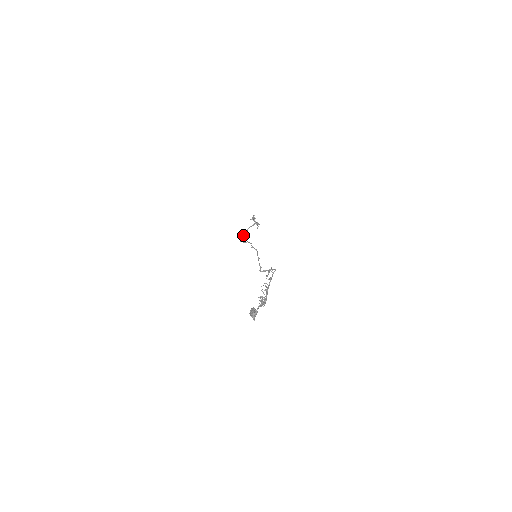
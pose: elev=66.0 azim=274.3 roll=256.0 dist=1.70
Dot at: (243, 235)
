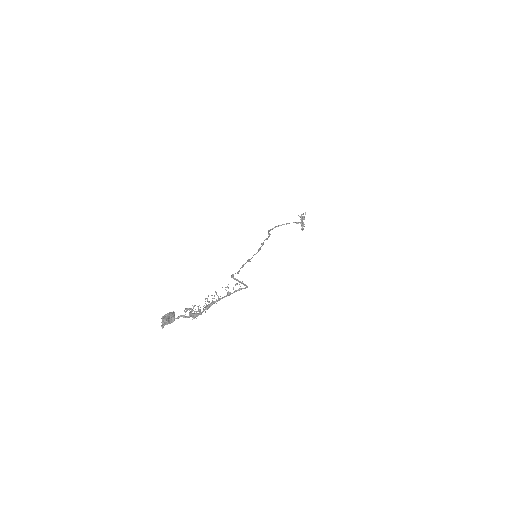
Dot at: (278, 226)
